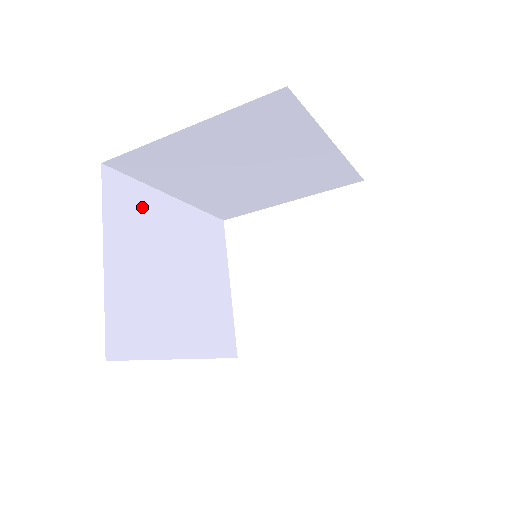
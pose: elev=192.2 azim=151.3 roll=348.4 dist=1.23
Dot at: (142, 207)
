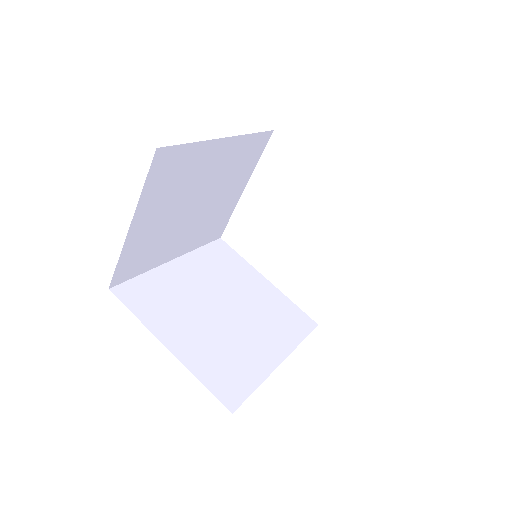
Dot at: (185, 166)
